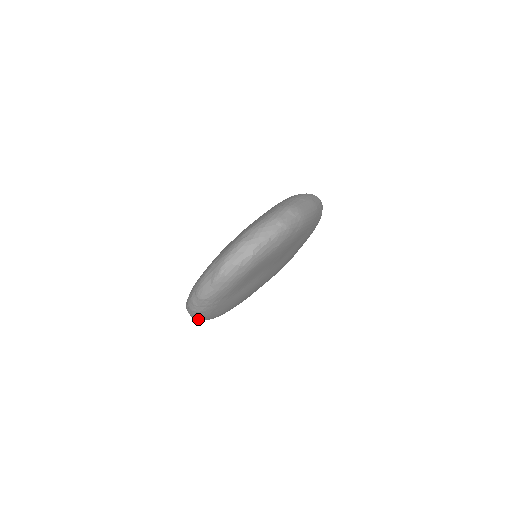
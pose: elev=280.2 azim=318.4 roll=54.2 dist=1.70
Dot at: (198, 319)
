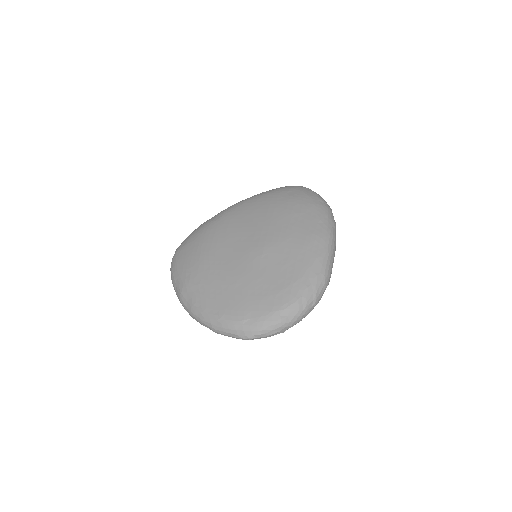
Dot at: occluded
